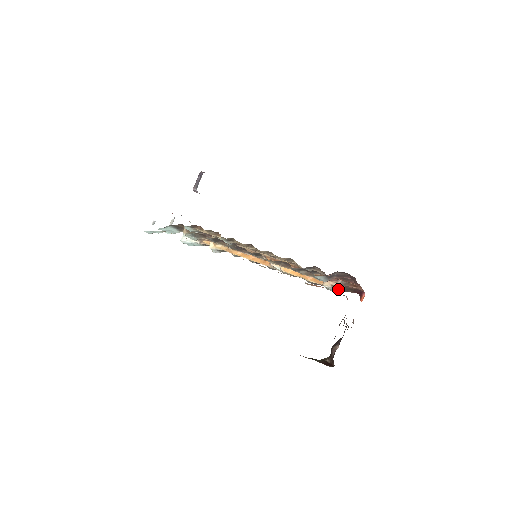
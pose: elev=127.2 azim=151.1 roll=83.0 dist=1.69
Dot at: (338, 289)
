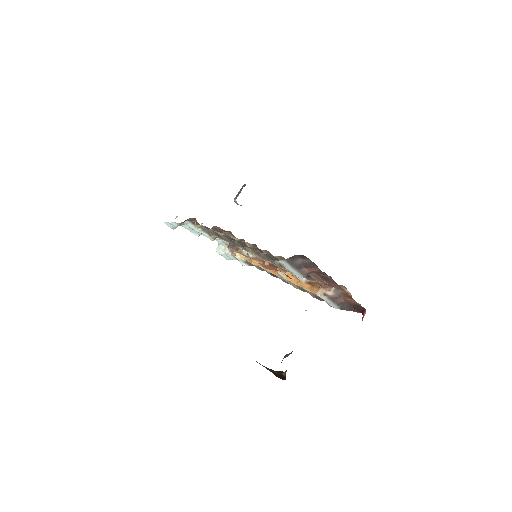
Dot at: (338, 304)
